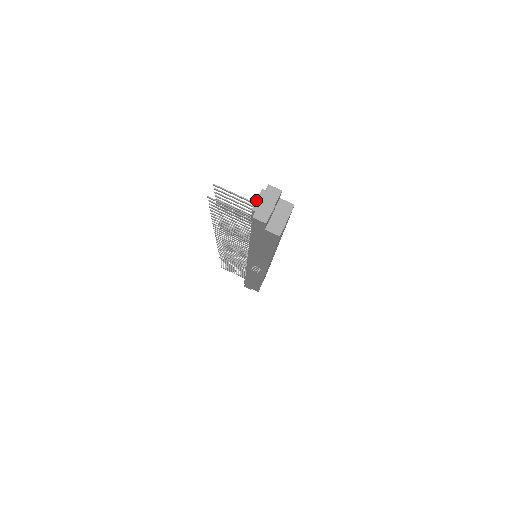
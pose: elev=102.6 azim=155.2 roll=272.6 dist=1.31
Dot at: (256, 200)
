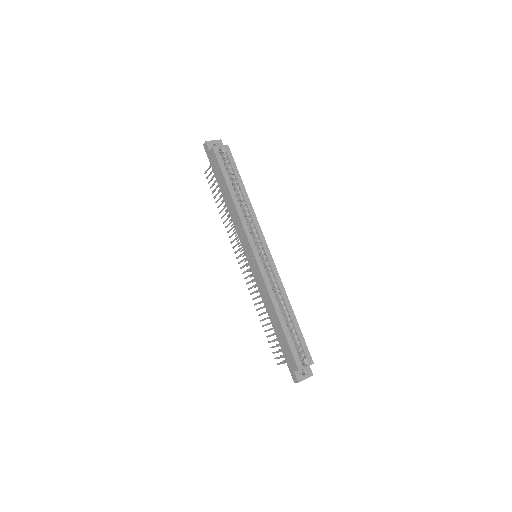
Dot at: occluded
